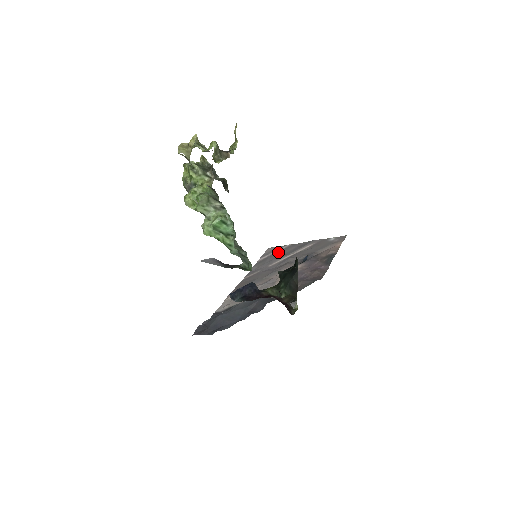
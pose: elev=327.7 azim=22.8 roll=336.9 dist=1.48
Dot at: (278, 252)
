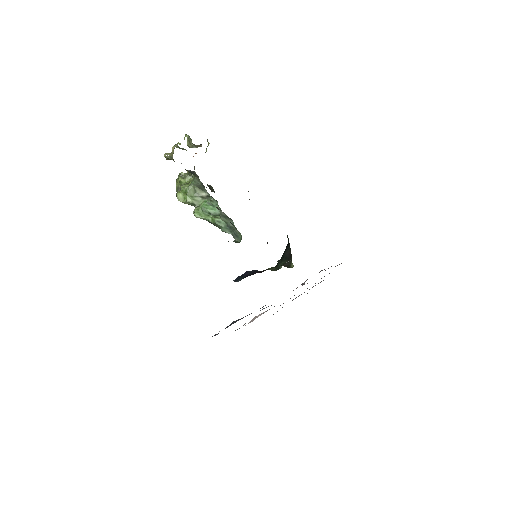
Dot at: occluded
